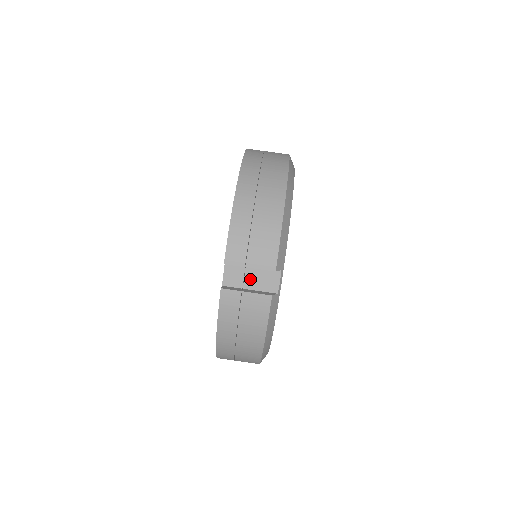
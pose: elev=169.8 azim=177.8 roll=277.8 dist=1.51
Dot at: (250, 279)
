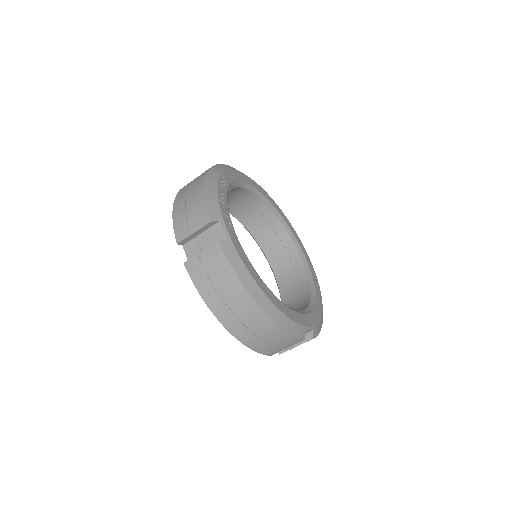
Dot at: occluded
